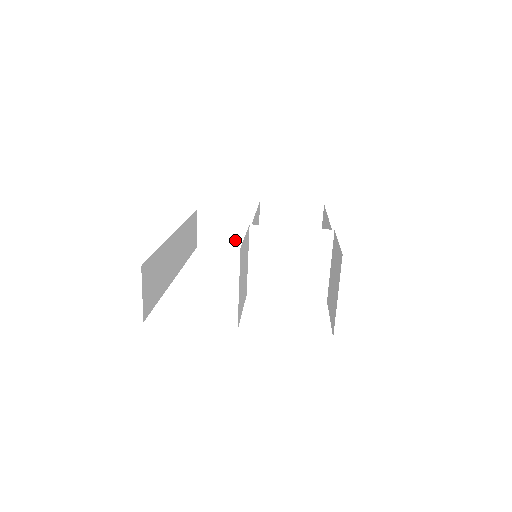
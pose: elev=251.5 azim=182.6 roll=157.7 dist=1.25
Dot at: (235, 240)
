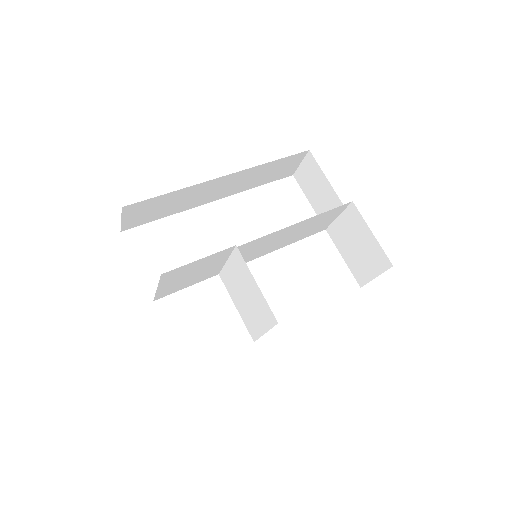
Dot at: (317, 203)
